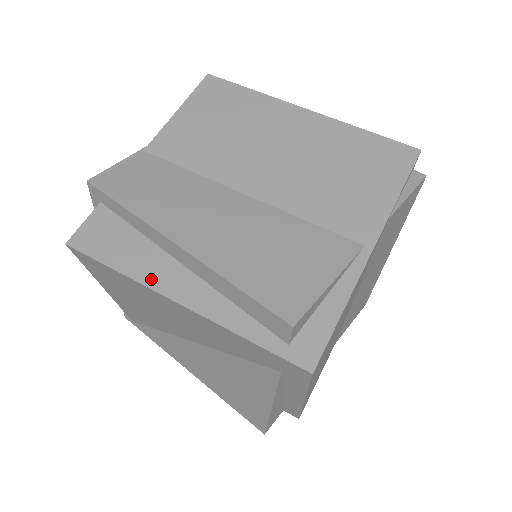
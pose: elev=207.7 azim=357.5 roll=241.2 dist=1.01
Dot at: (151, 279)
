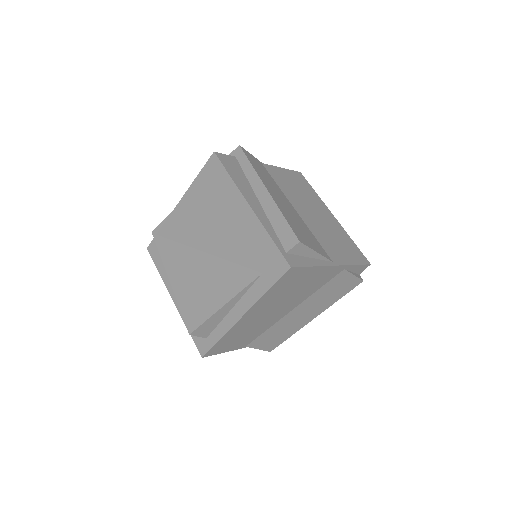
Dot at: (243, 190)
